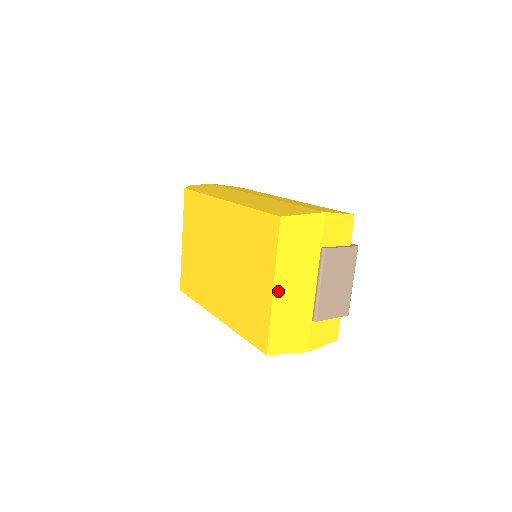
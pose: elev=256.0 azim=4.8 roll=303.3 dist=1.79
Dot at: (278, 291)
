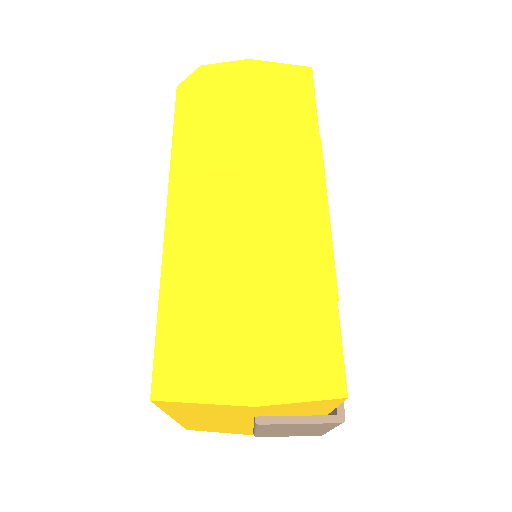
Dot at: (182, 419)
